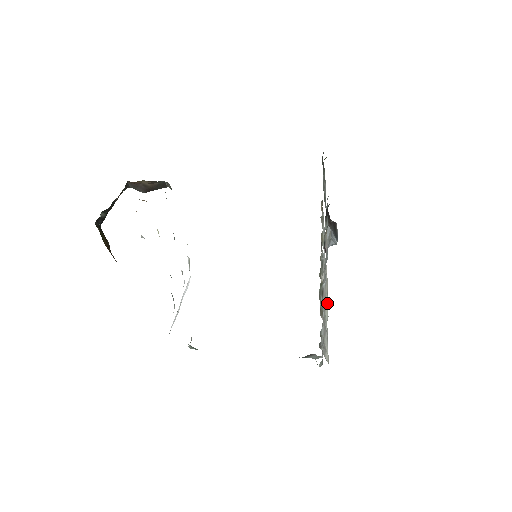
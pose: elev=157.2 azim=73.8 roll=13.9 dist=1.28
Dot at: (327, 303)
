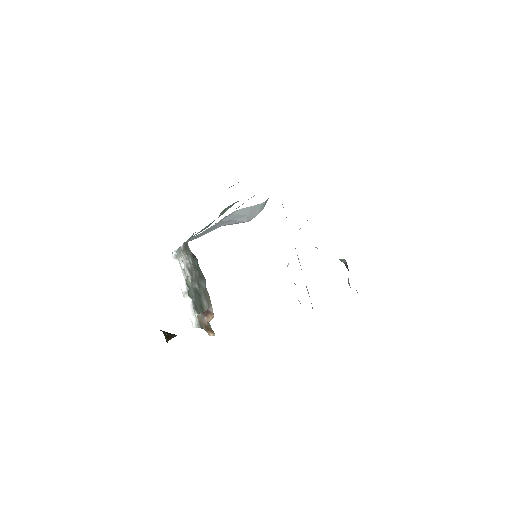
Dot at: occluded
